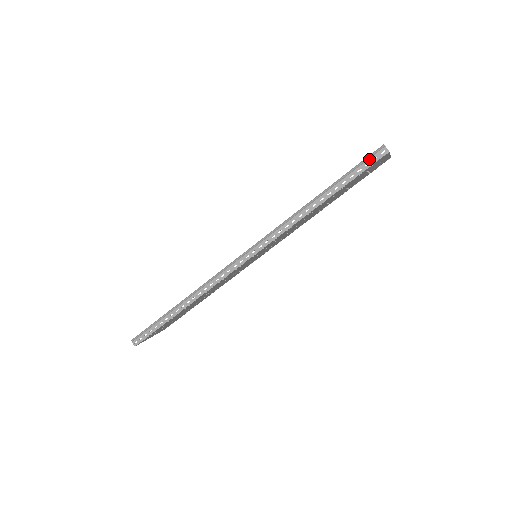
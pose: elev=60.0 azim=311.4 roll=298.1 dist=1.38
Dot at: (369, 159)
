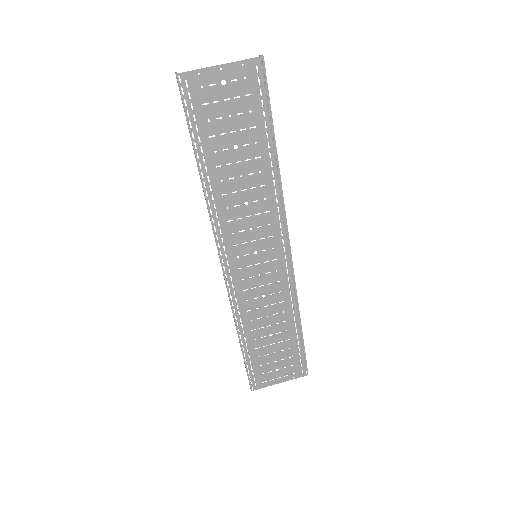
Dot at: (181, 97)
